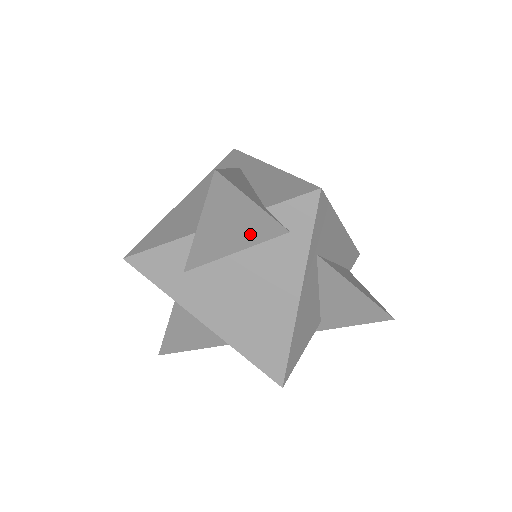
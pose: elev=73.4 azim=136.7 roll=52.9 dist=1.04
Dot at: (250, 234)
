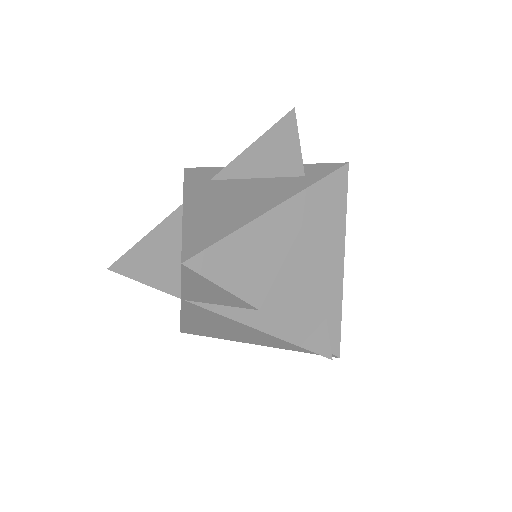
Dot at: (278, 166)
